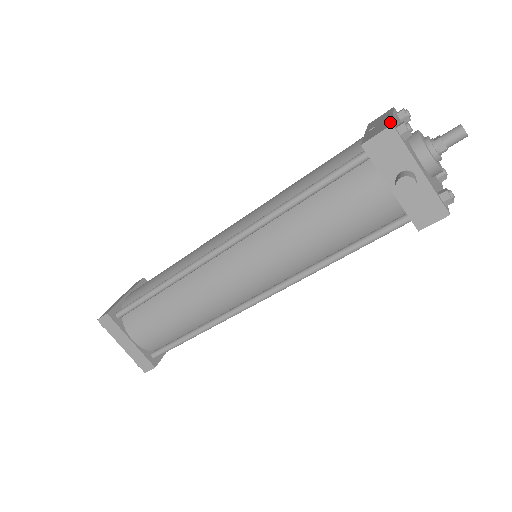
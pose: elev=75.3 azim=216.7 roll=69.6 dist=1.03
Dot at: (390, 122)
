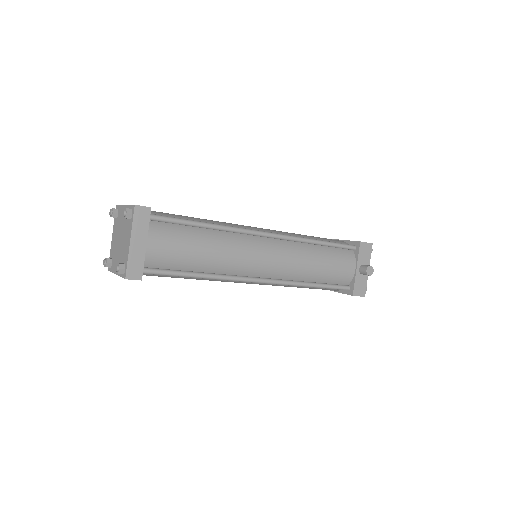
Dot at: occluded
